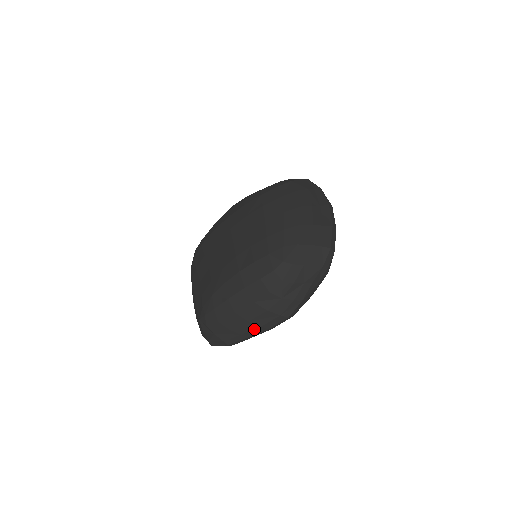
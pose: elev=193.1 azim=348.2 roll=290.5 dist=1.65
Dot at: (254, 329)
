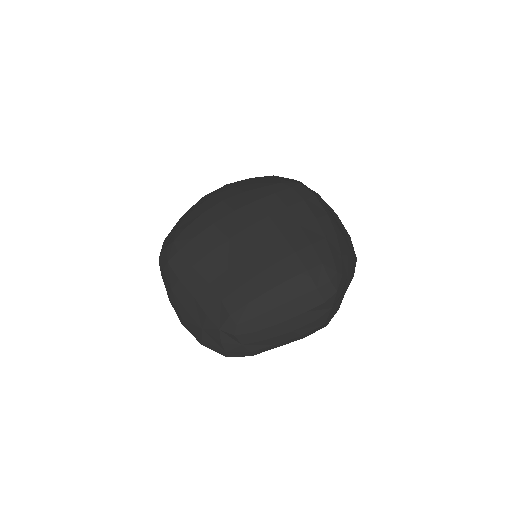
Dot at: (293, 338)
